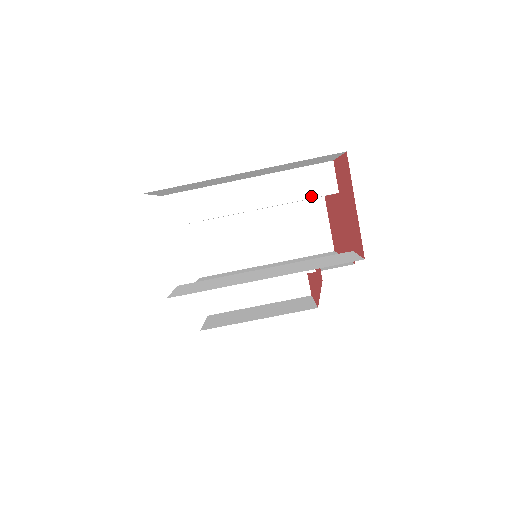
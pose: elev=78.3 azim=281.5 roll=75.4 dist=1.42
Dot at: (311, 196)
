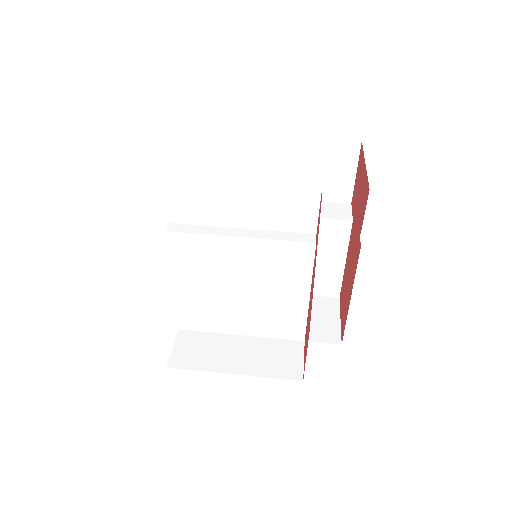
Dot at: (326, 217)
